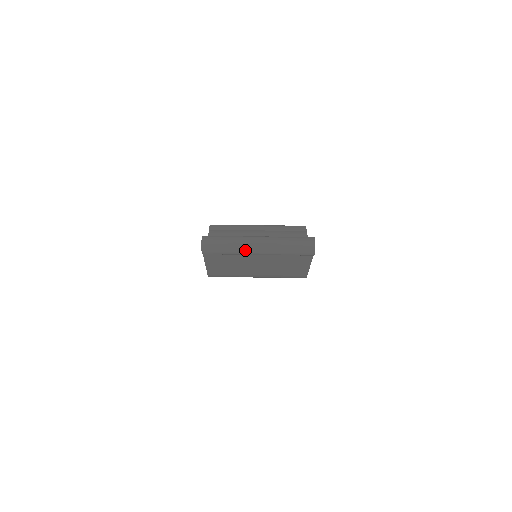
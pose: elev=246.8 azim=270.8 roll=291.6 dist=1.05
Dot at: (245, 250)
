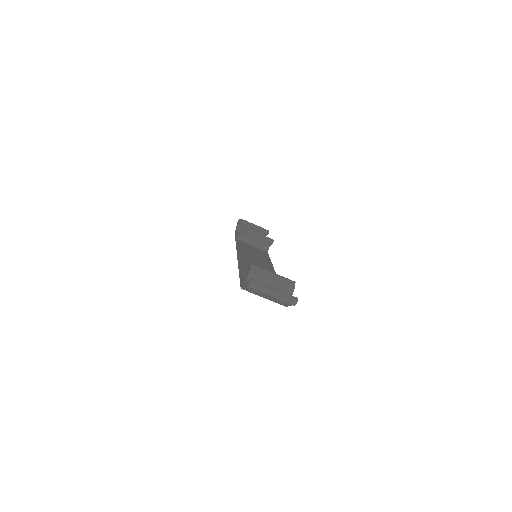
Dot at: (267, 293)
